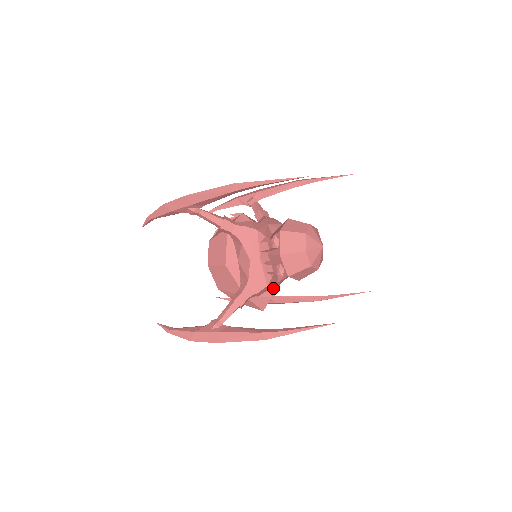
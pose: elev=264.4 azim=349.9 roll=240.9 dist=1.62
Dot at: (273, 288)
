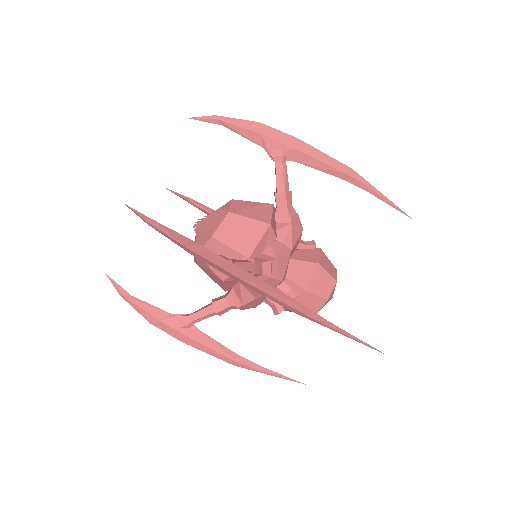
Dot at: occluded
